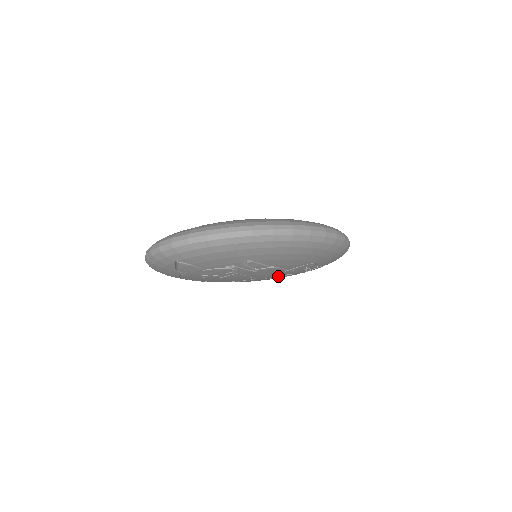
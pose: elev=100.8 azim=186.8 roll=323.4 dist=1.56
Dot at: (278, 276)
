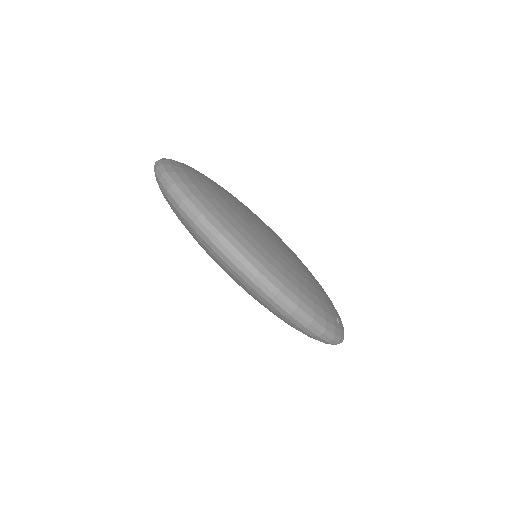
Dot at: occluded
